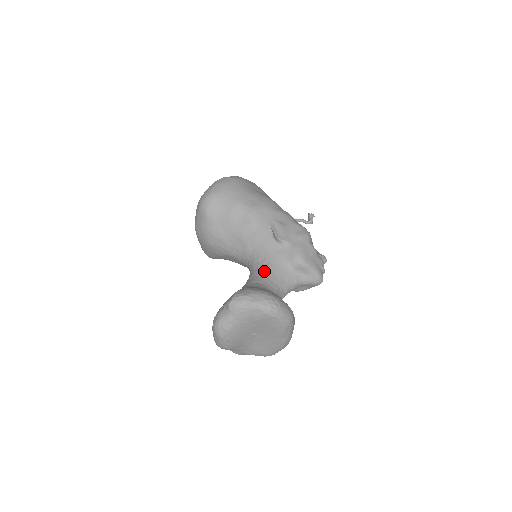
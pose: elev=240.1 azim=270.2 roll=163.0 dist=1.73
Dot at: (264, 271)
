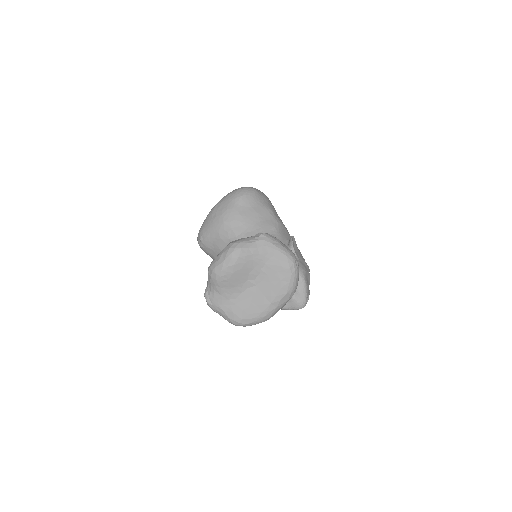
Dot at: occluded
